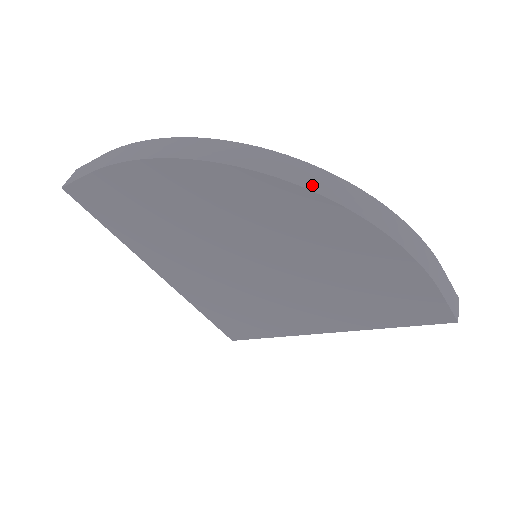
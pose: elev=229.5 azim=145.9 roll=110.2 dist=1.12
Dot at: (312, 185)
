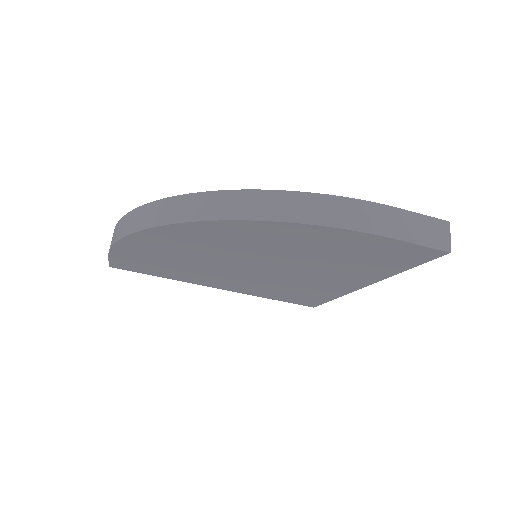
Dot at: (215, 214)
